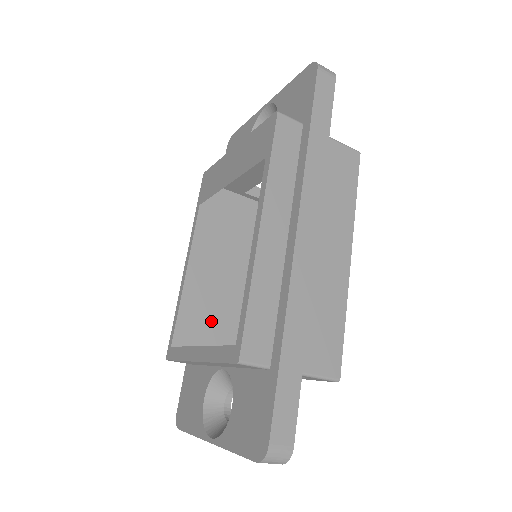
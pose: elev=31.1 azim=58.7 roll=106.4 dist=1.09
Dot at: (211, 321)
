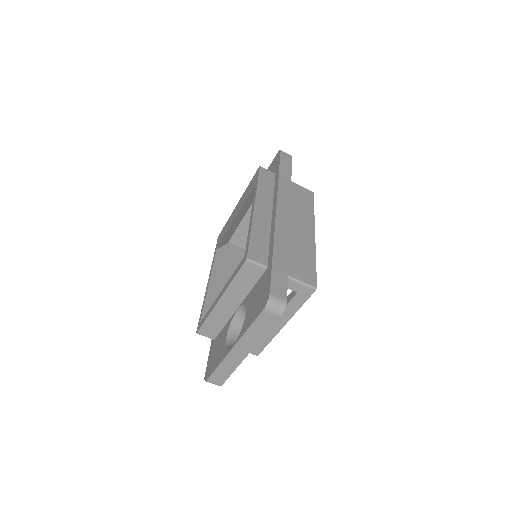
Dot at: occluded
